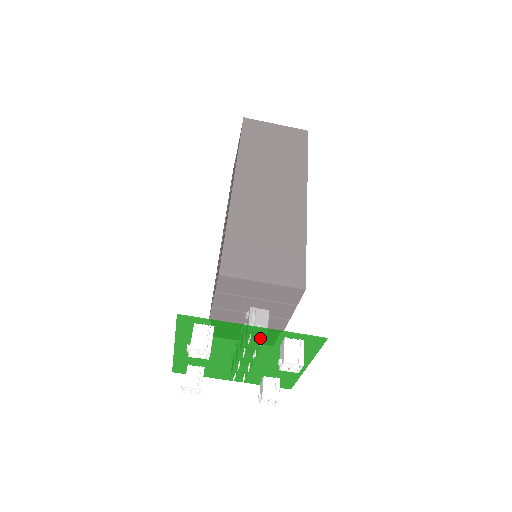
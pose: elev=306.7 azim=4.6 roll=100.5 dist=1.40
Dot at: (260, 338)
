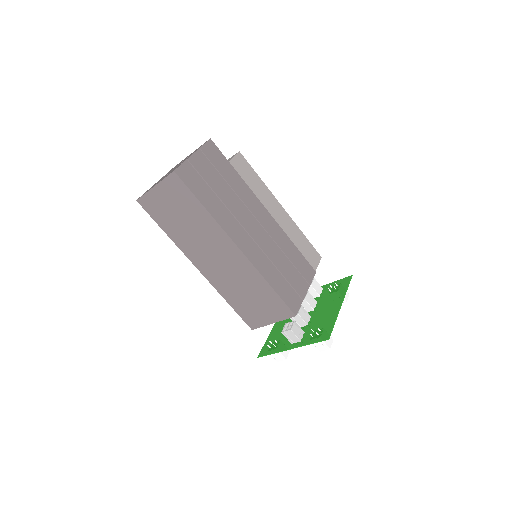
Dot at: occluded
